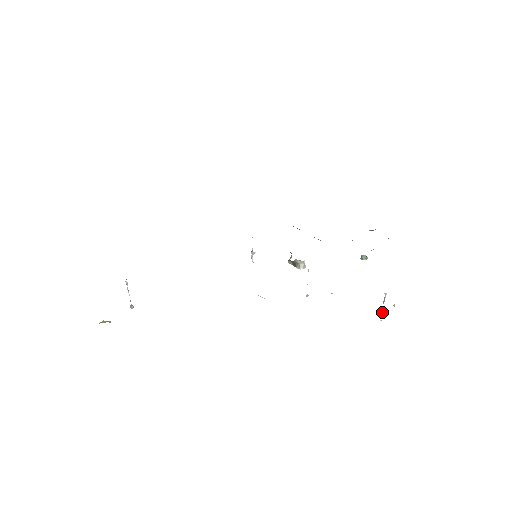
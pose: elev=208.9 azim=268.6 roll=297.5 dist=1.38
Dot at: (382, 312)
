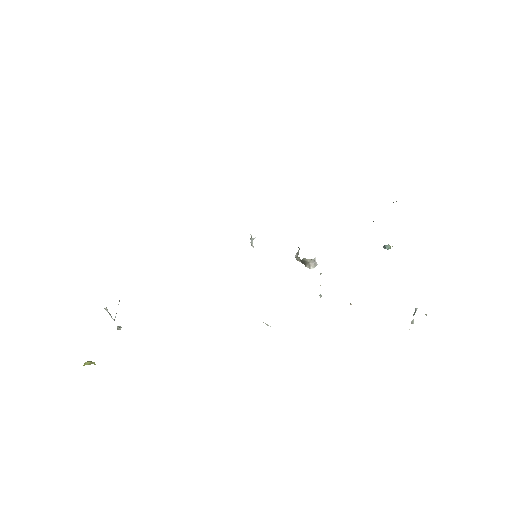
Dot at: (411, 323)
